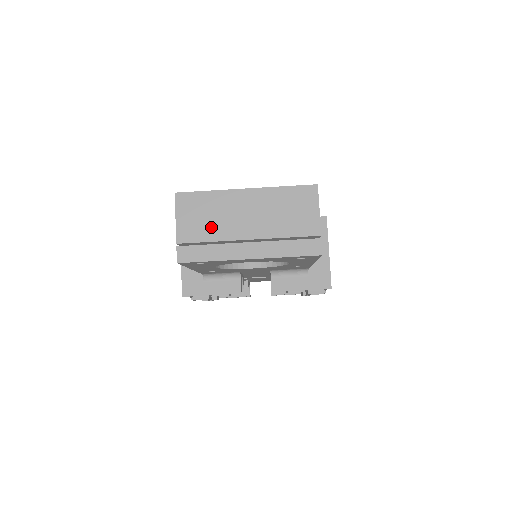
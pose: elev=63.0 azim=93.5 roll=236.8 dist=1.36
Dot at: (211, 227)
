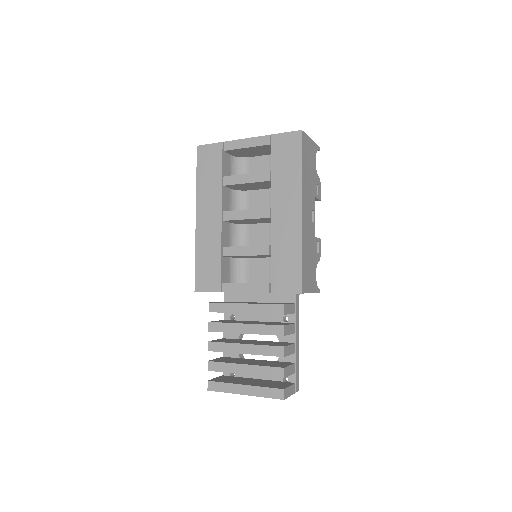
Dot at: occluded
